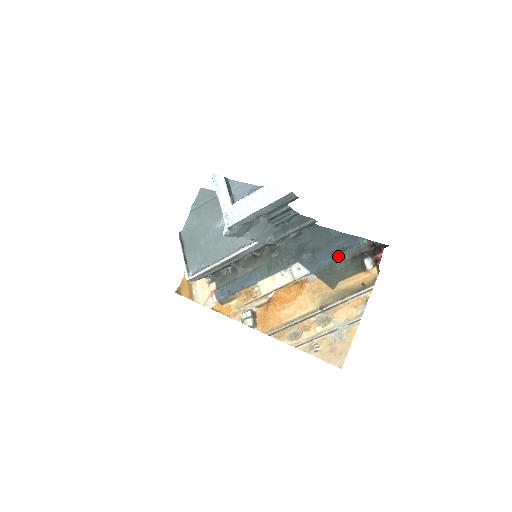
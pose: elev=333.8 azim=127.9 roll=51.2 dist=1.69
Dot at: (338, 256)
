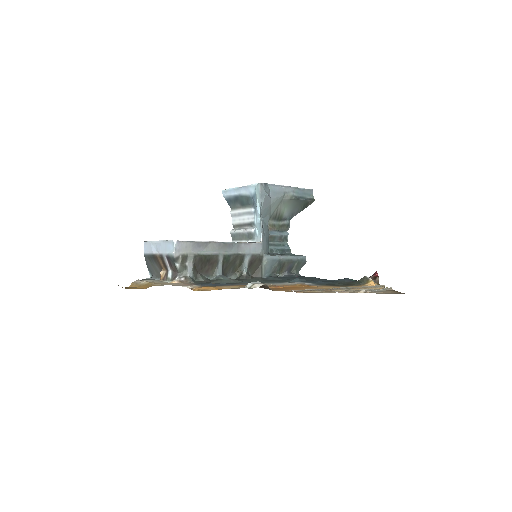
Dot at: (334, 281)
